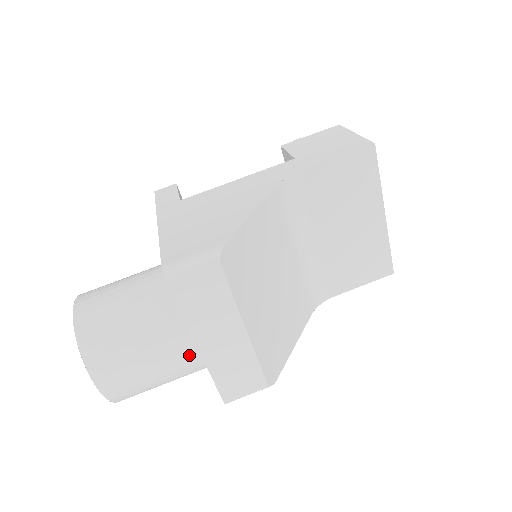
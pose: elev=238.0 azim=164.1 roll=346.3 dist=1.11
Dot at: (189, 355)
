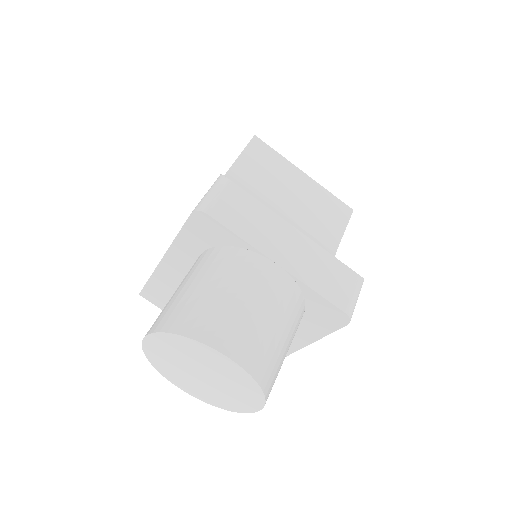
Dot at: (277, 276)
